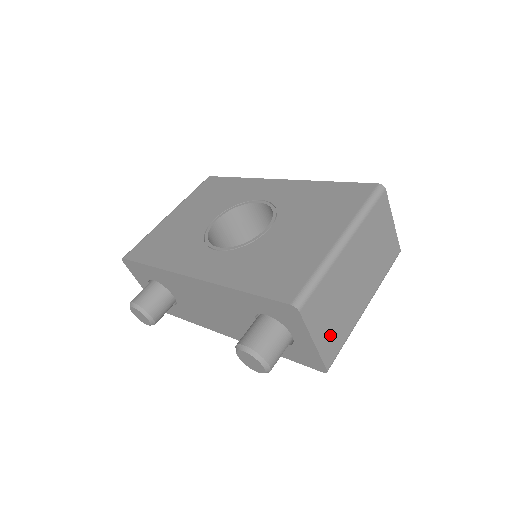
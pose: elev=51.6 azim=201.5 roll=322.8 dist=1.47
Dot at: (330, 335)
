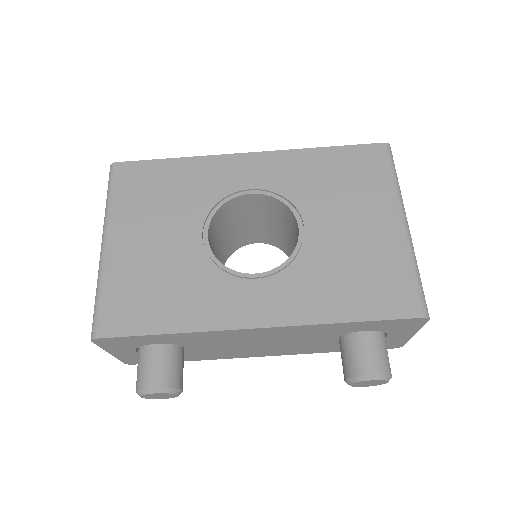
Dot at: occluded
